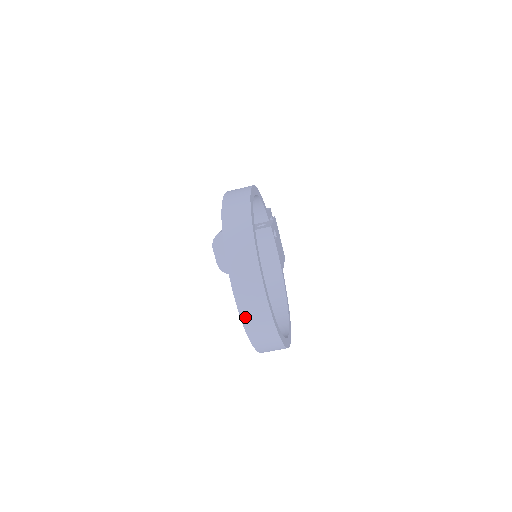
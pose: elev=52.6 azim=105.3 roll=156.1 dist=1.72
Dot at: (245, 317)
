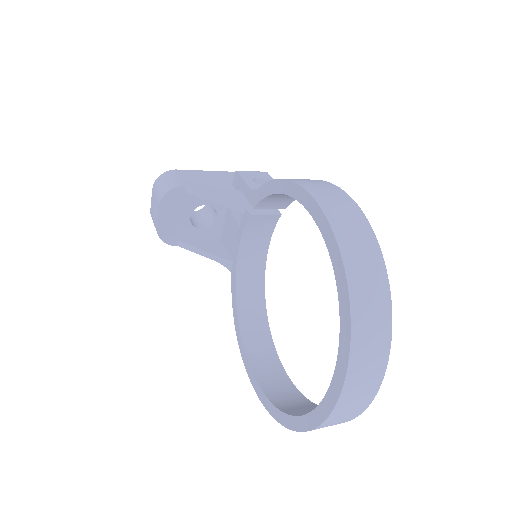
Dot at: (330, 420)
